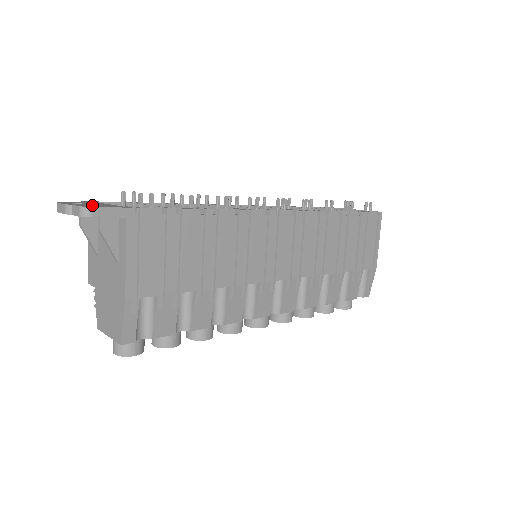
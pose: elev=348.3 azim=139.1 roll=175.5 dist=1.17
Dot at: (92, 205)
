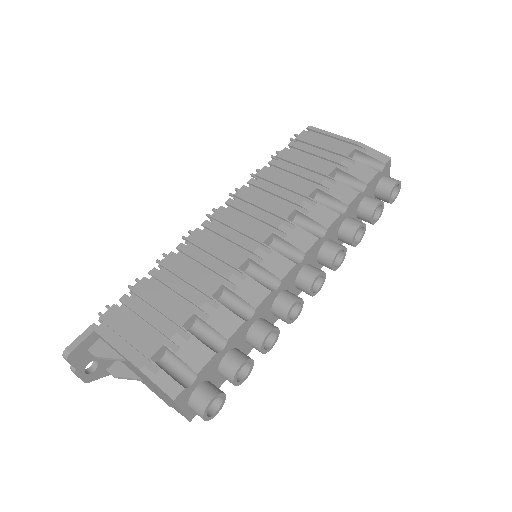
Dot at: occluded
